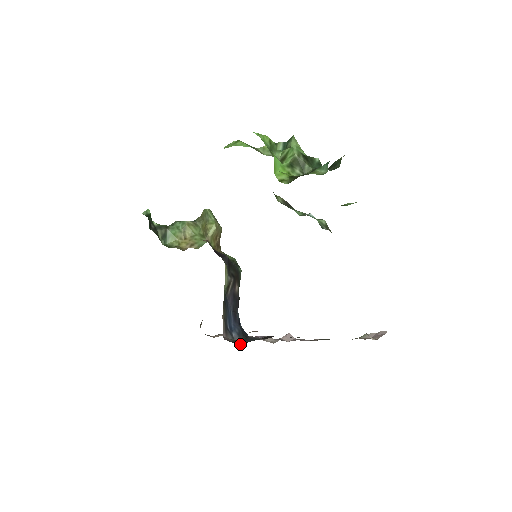
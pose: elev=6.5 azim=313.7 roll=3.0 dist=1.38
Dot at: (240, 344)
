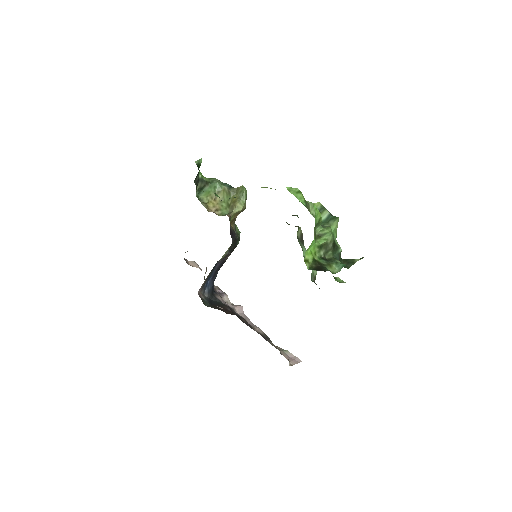
Dot at: (207, 306)
